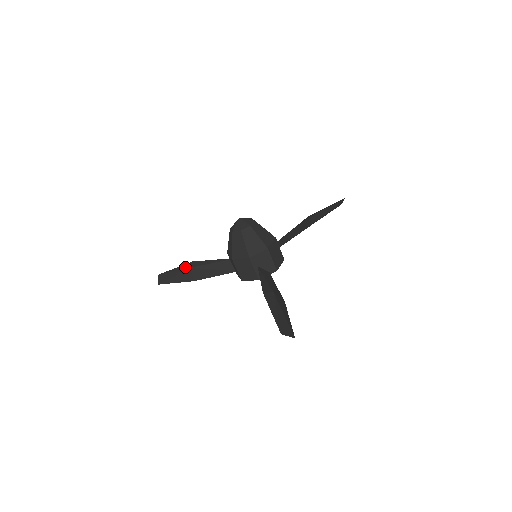
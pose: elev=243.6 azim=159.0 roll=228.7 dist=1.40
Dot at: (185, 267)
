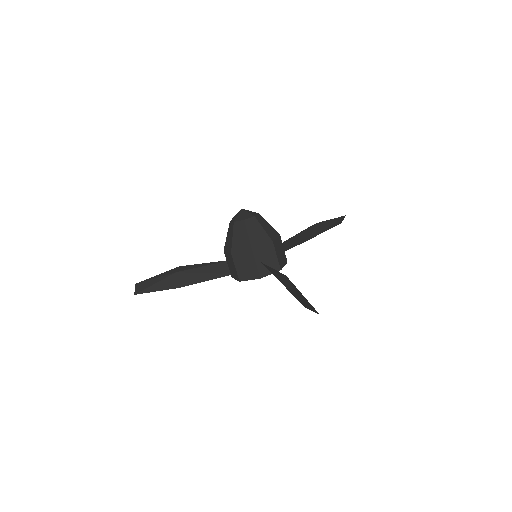
Dot at: (170, 272)
